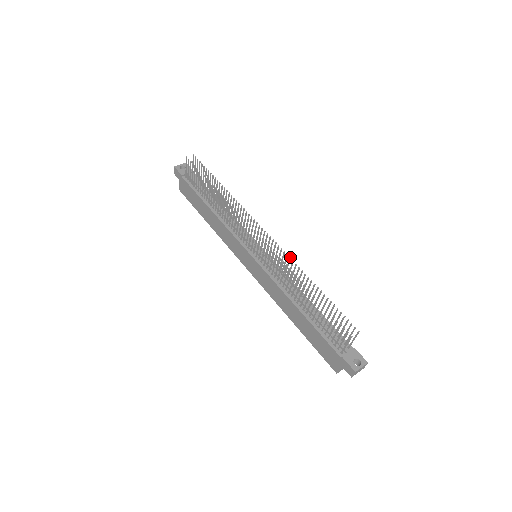
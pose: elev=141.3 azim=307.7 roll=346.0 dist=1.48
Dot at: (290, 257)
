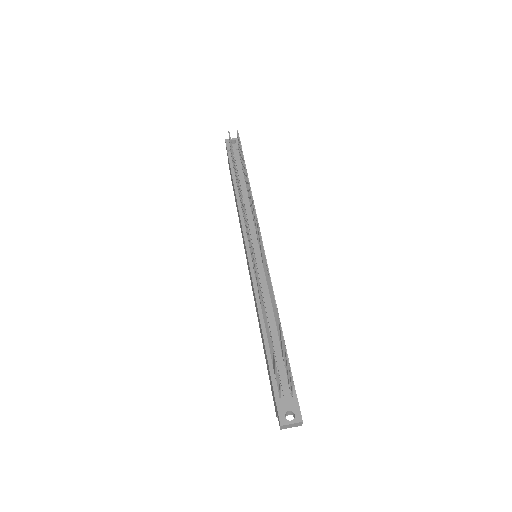
Dot at: (268, 269)
